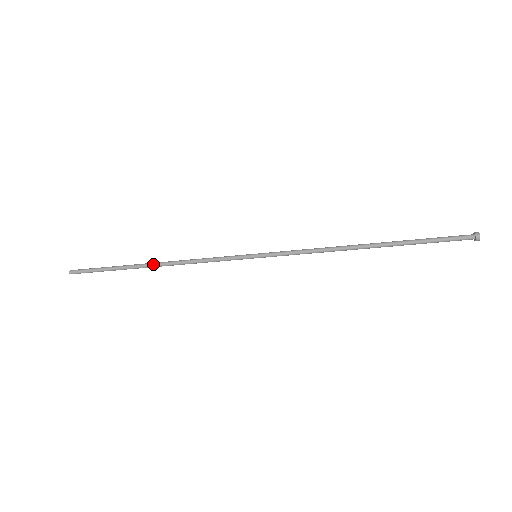
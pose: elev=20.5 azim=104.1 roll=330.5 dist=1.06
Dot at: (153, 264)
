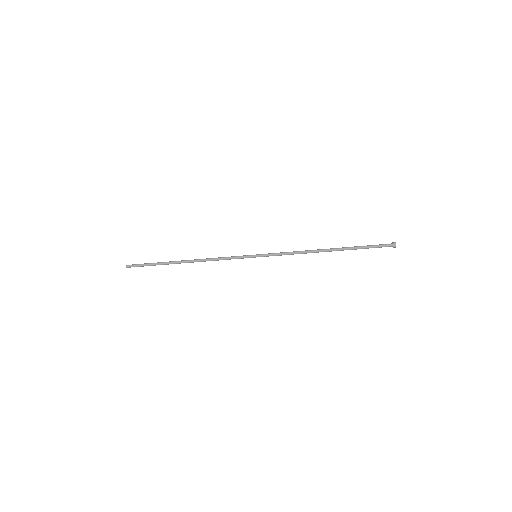
Dot at: (186, 260)
